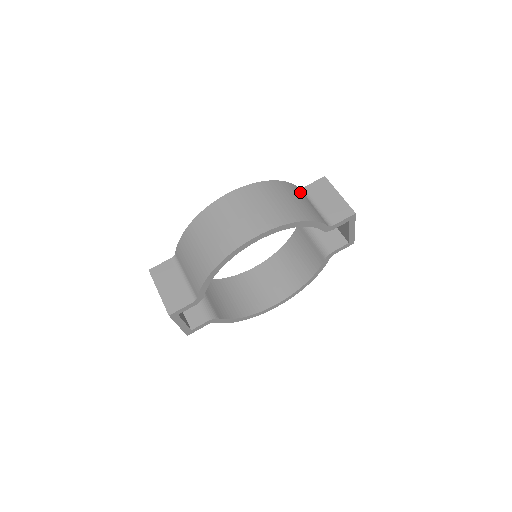
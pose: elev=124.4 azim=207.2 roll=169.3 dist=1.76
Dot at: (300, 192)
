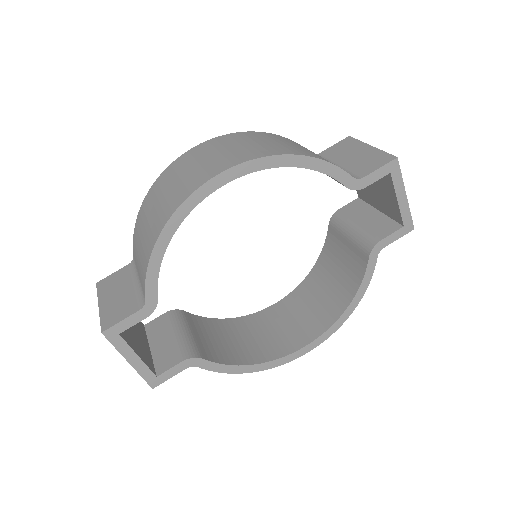
Dot at: occluded
